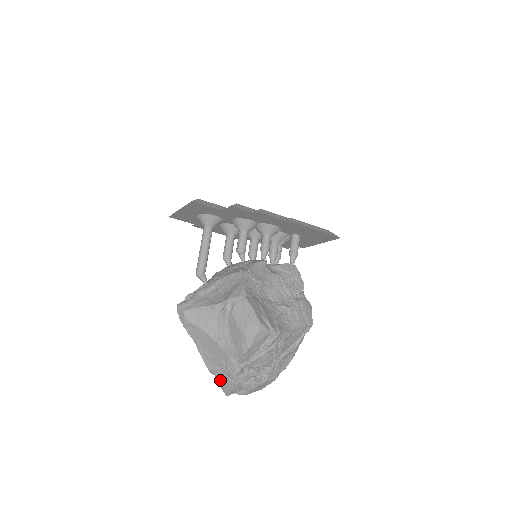
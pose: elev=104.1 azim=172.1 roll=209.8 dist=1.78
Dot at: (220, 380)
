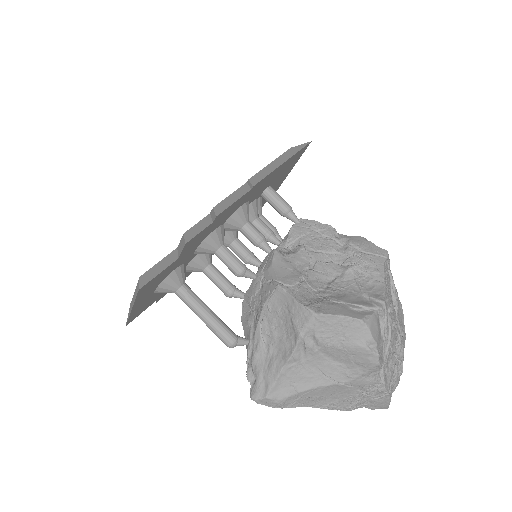
Dot at: (369, 405)
